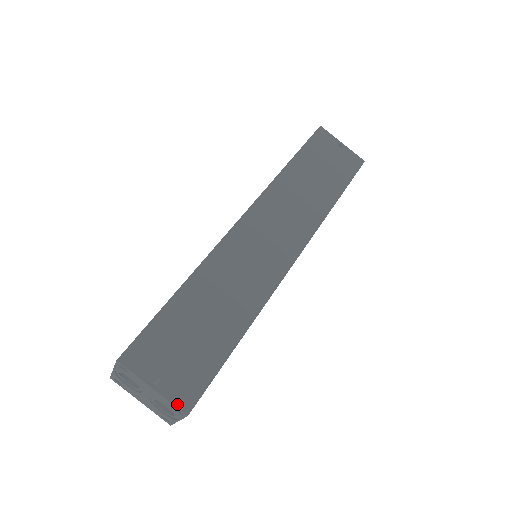
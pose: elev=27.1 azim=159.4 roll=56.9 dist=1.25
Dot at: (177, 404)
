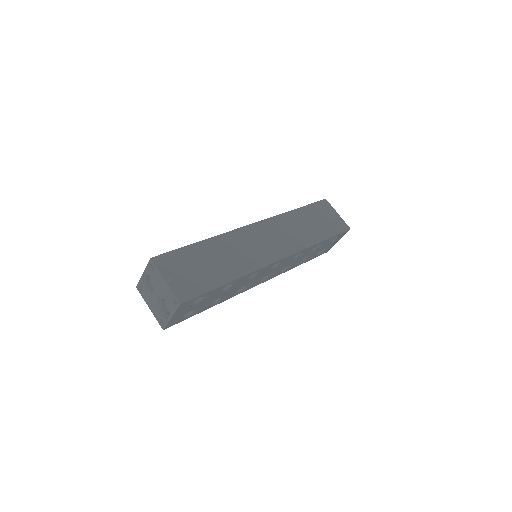
Dot at: (177, 295)
